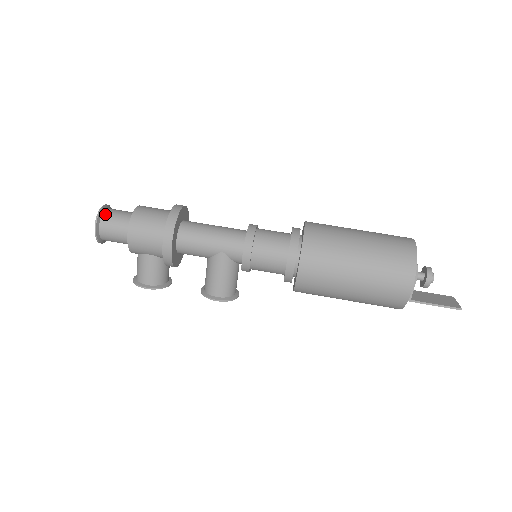
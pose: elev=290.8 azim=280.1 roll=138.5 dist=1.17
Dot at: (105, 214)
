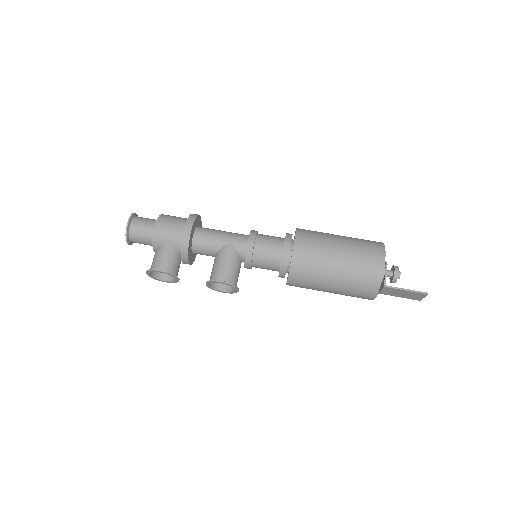
Dot at: occluded
